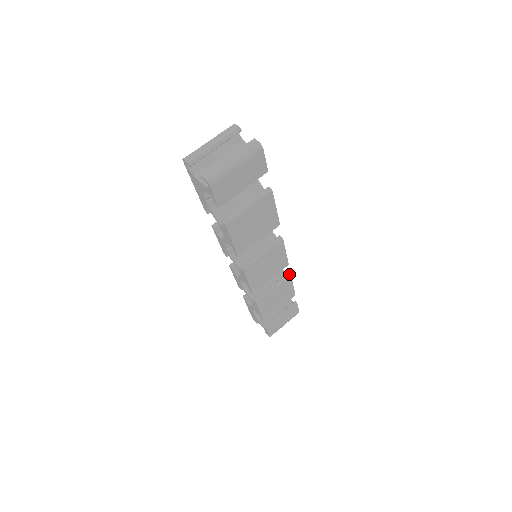
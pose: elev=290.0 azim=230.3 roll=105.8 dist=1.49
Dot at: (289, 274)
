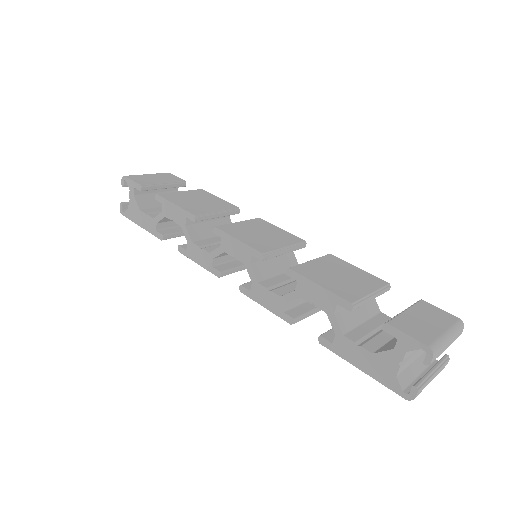
Dot at: (327, 255)
